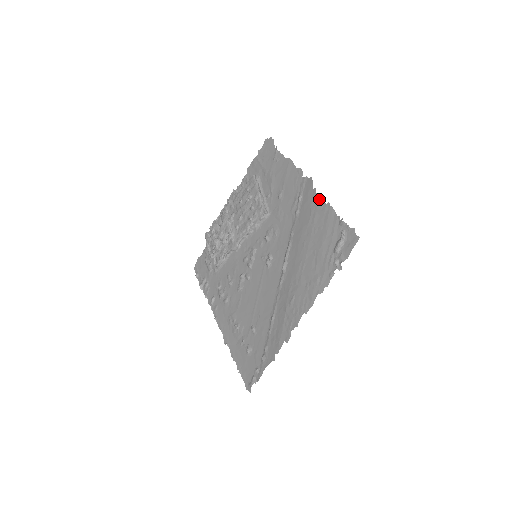
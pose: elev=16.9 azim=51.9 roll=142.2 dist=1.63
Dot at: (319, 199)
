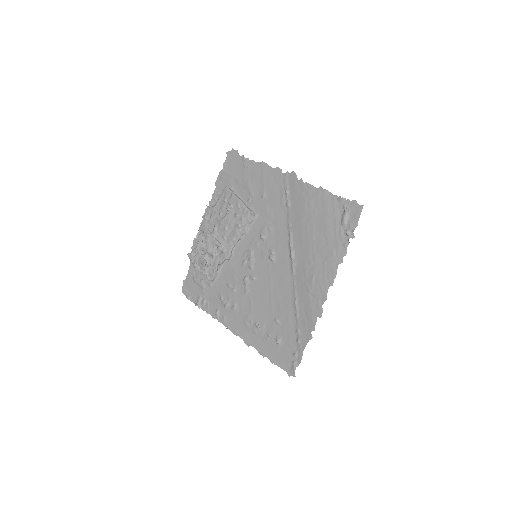
Dot at: (309, 187)
